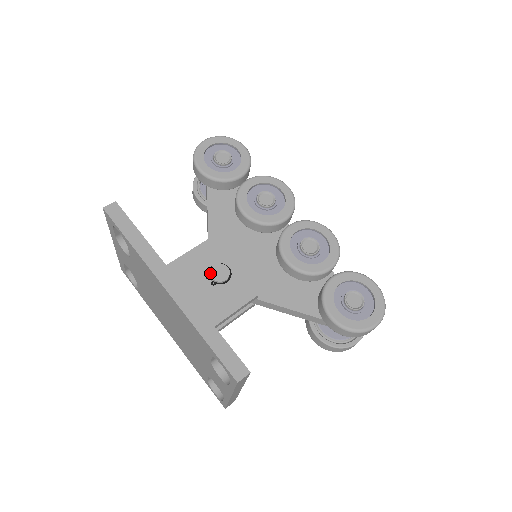
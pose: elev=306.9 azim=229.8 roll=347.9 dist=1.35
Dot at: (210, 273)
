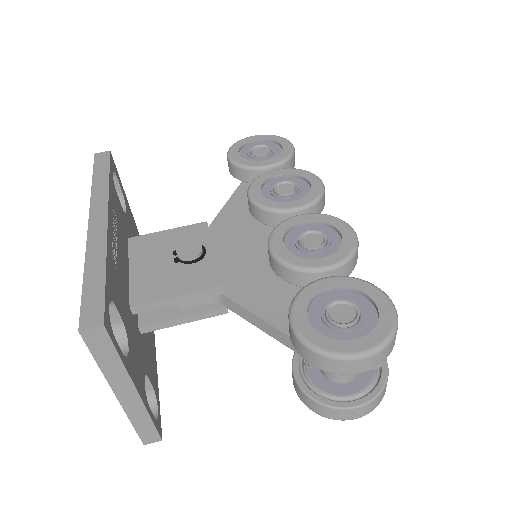
Dot at: (178, 248)
